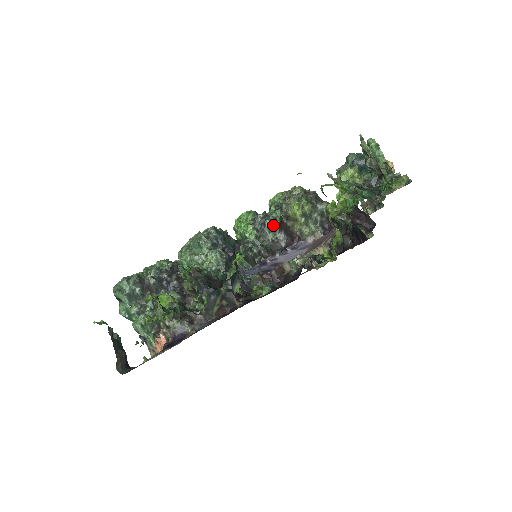
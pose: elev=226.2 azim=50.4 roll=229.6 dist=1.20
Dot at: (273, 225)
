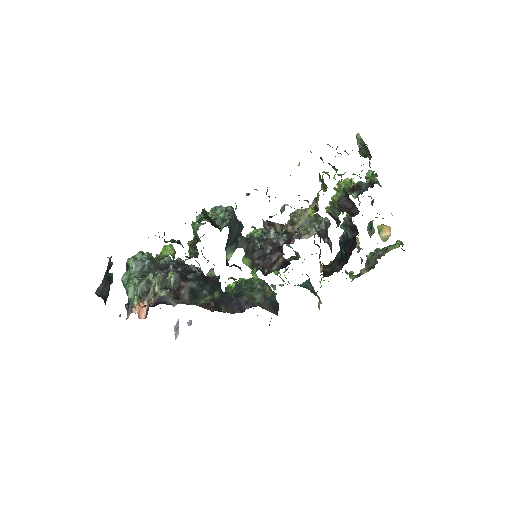
Dot at: occluded
